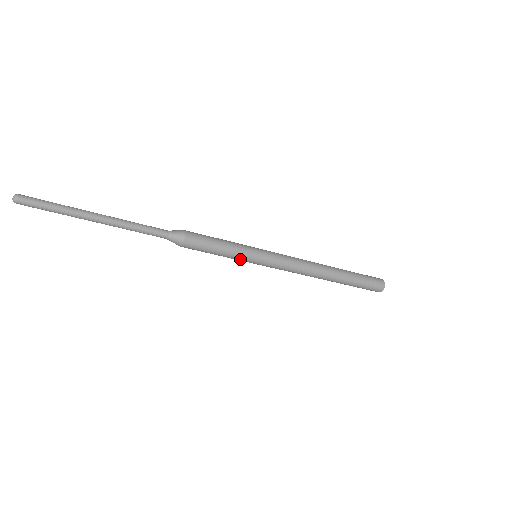
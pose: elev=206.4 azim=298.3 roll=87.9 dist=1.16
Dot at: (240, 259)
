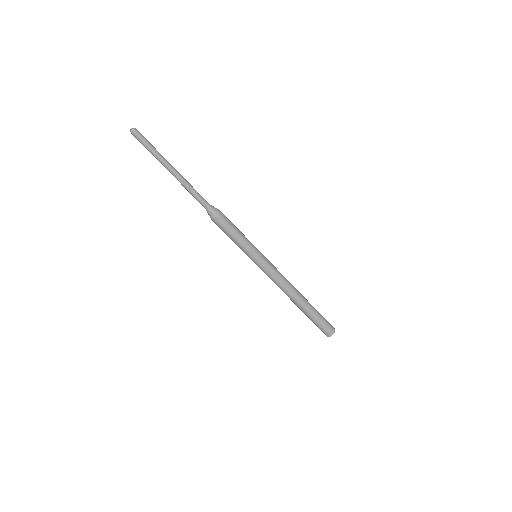
Dot at: (246, 250)
